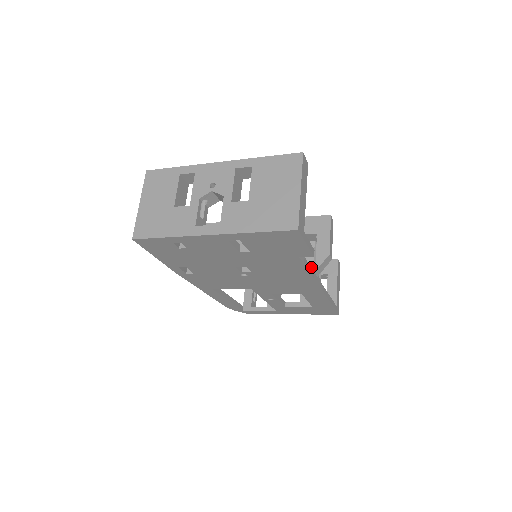
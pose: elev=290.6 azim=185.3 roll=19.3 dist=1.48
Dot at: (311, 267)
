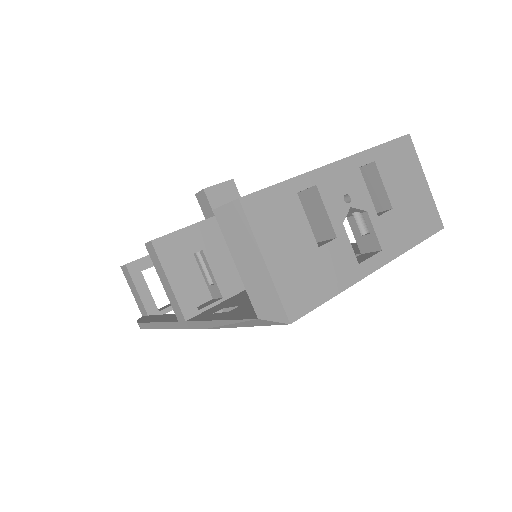
Dot at: occluded
